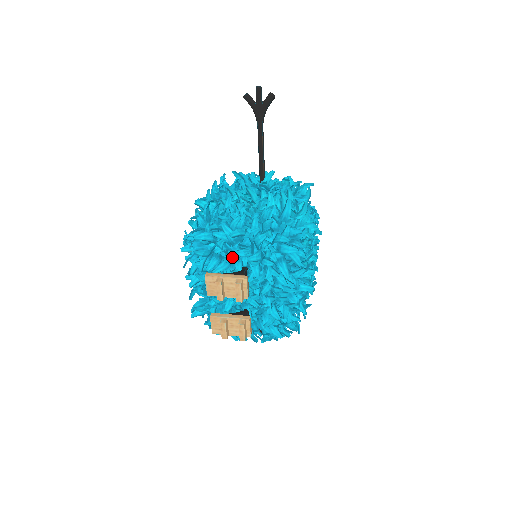
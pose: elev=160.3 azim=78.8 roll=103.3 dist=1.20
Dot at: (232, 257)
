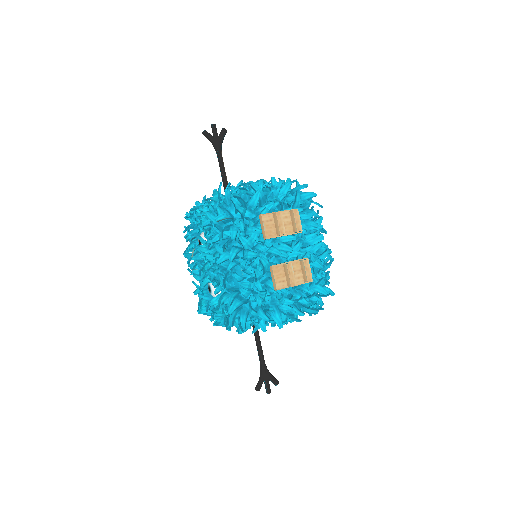
Dot at: (270, 206)
